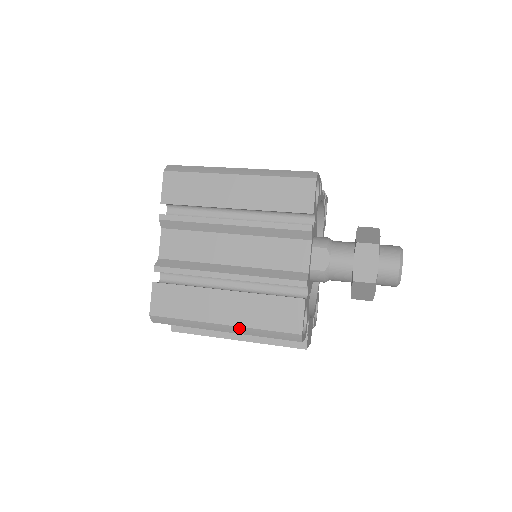
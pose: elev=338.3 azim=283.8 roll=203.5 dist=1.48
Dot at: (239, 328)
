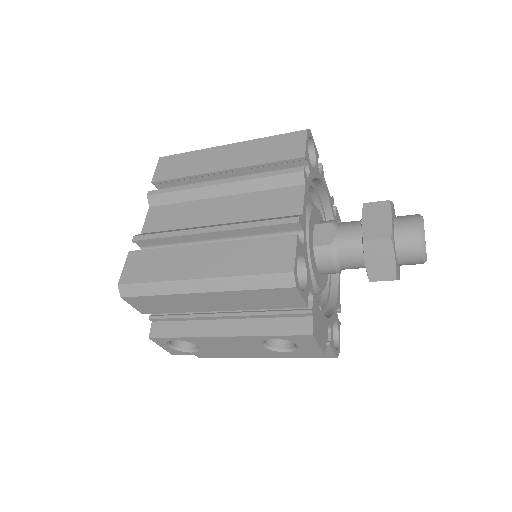
Dot at: (218, 280)
